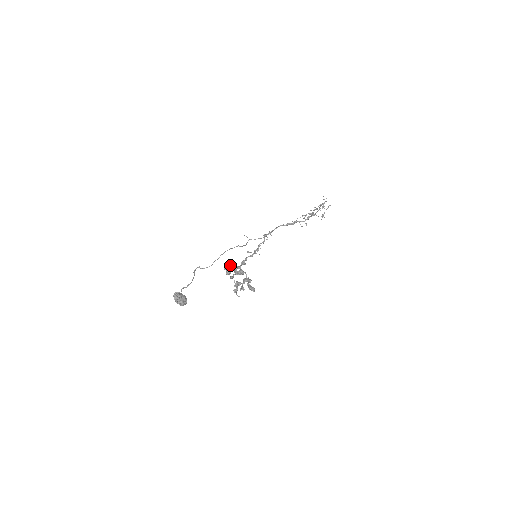
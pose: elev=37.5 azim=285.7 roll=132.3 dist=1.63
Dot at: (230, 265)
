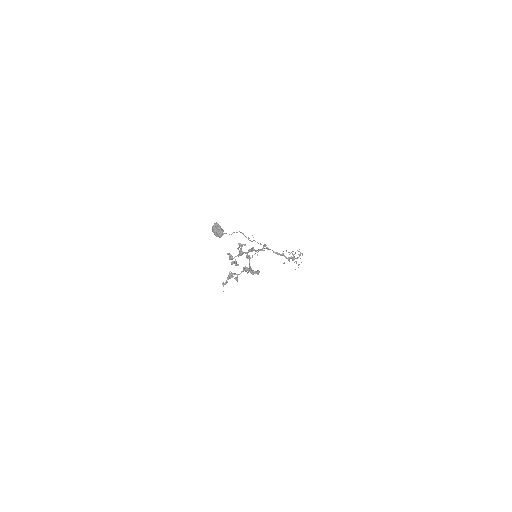
Dot at: (242, 245)
